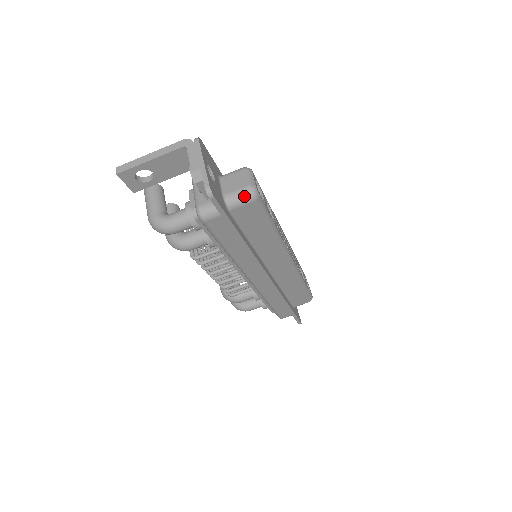
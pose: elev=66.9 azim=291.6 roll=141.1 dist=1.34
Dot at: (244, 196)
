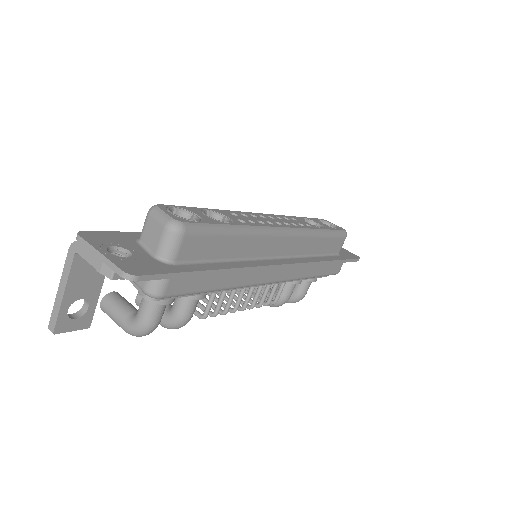
Dot at: (171, 238)
